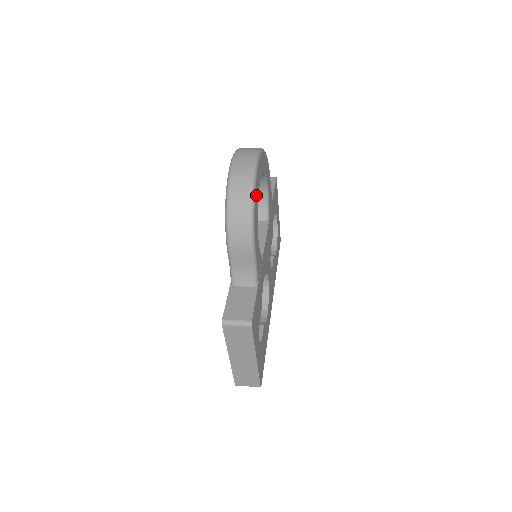
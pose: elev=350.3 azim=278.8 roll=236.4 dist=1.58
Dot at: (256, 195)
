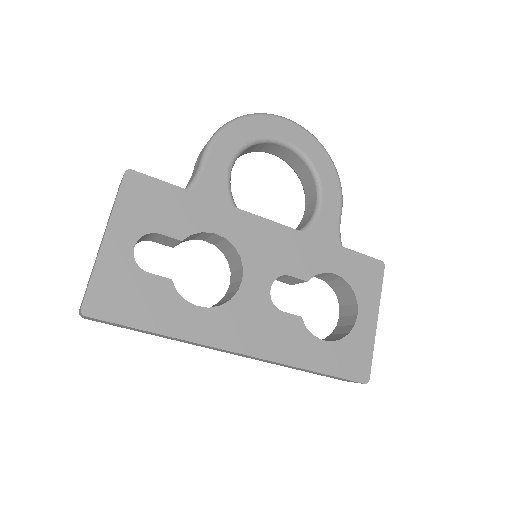
Dot at: (255, 125)
